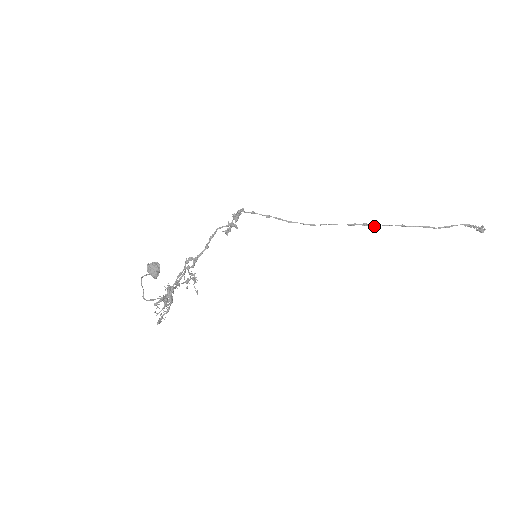
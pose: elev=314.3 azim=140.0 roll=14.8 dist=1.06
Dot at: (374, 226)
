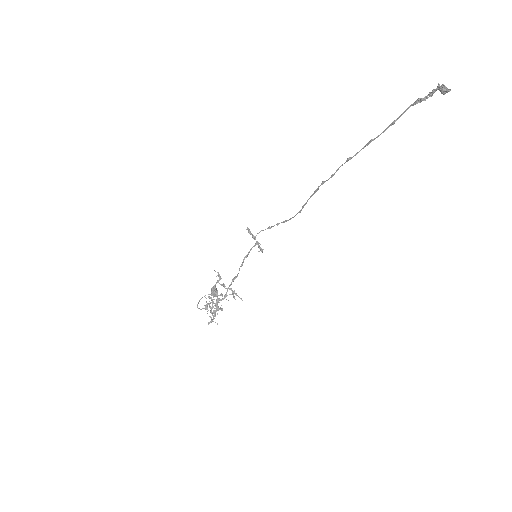
Dot at: occluded
